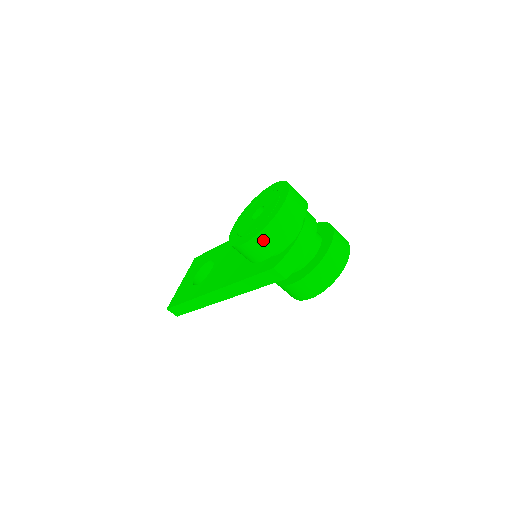
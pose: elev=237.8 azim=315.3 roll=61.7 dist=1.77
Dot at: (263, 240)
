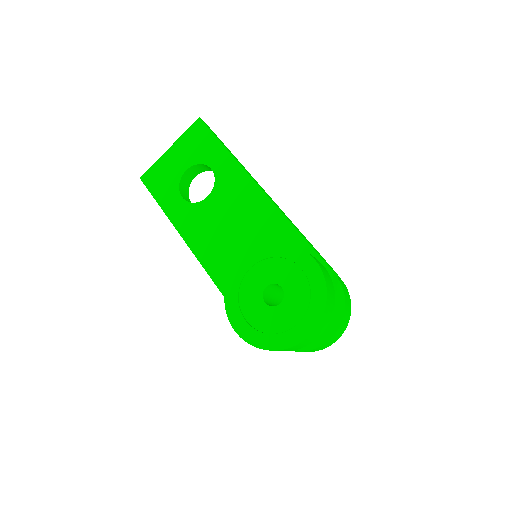
Dot at: occluded
